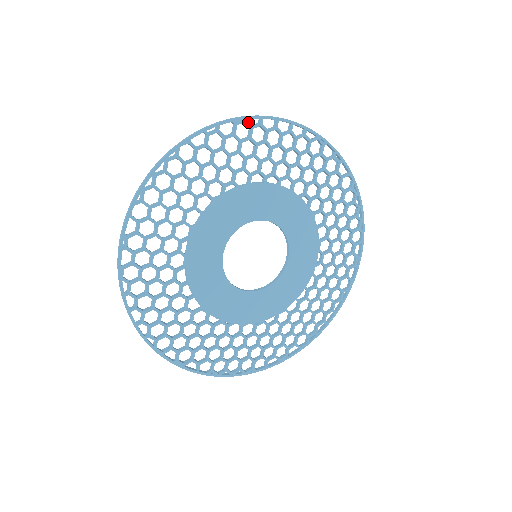
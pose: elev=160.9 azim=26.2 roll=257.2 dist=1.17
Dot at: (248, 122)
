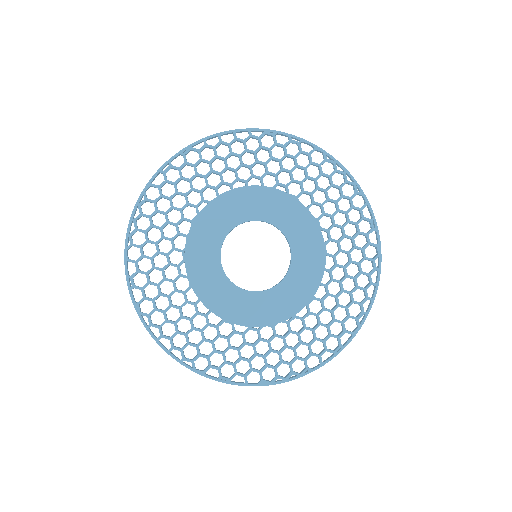
Dot at: (193, 148)
